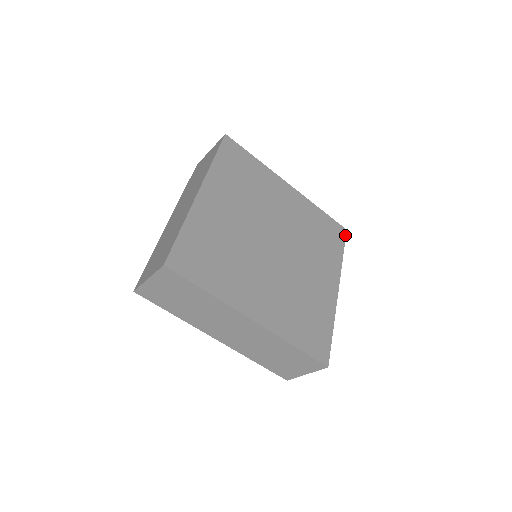
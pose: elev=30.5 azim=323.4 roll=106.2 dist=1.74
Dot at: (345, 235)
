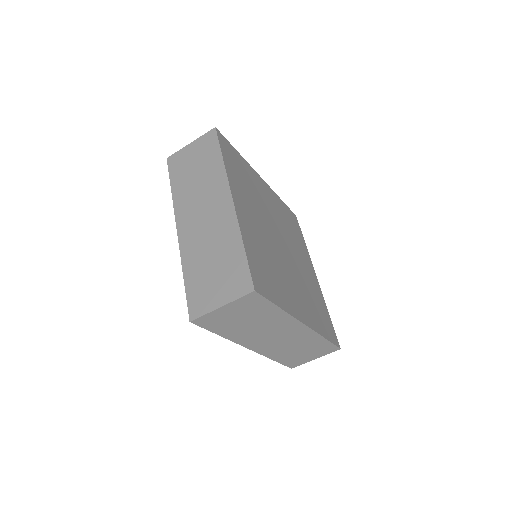
Dot at: occluded
